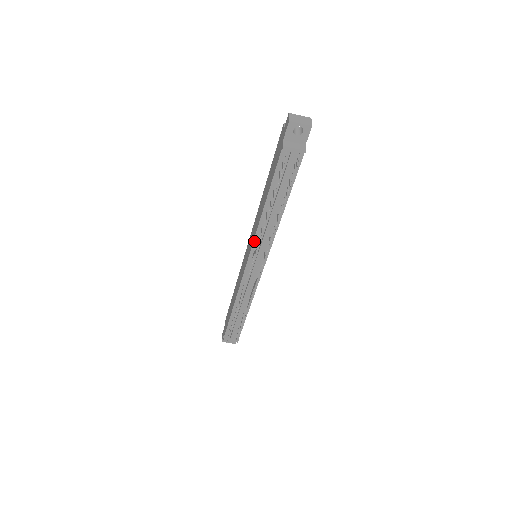
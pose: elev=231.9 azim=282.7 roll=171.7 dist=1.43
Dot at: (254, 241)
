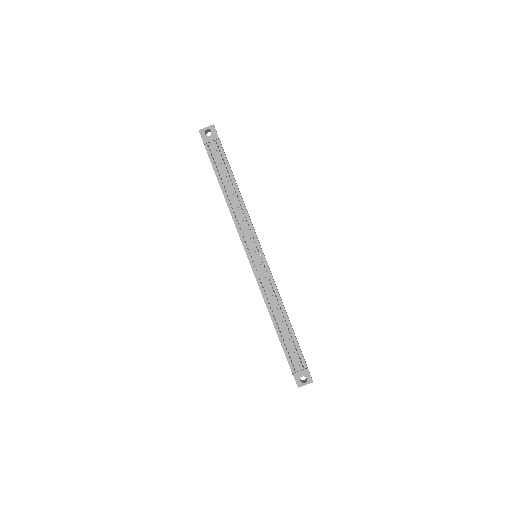
Dot at: (238, 232)
